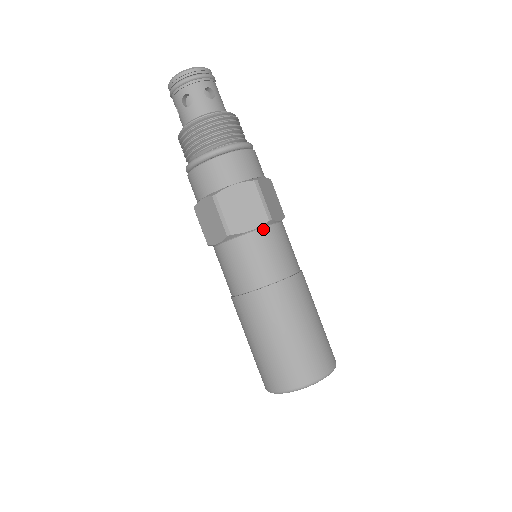
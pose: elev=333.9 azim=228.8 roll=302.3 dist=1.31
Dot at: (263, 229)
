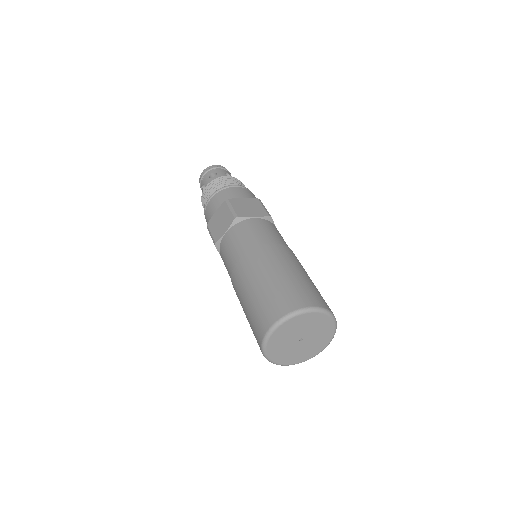
Dot at: (264, 220)
